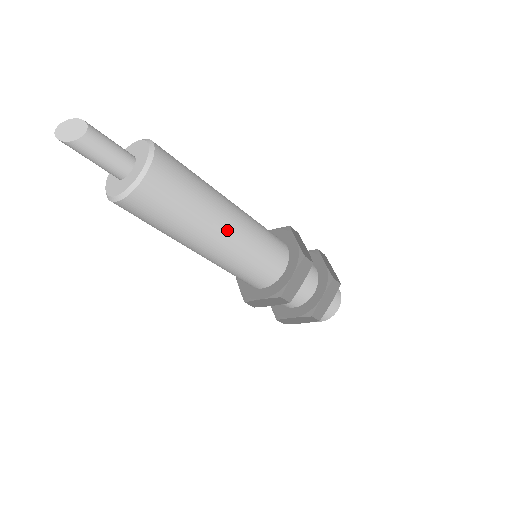
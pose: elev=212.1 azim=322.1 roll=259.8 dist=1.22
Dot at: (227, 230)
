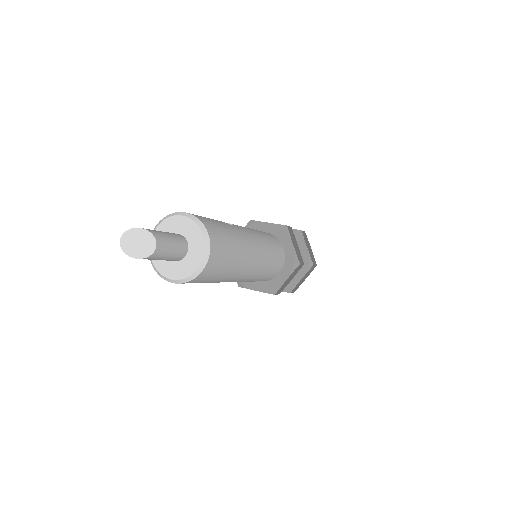
Dot at: (250, 270)
